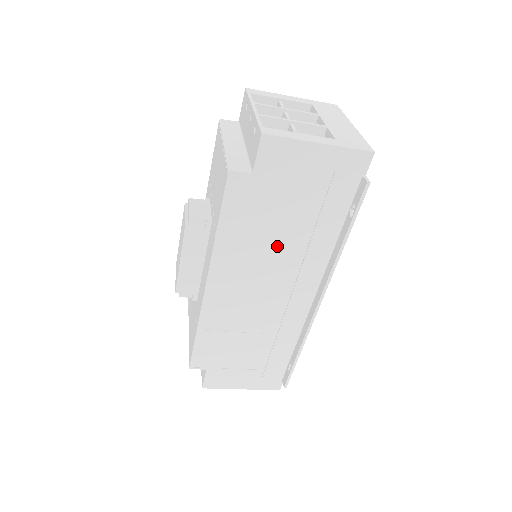
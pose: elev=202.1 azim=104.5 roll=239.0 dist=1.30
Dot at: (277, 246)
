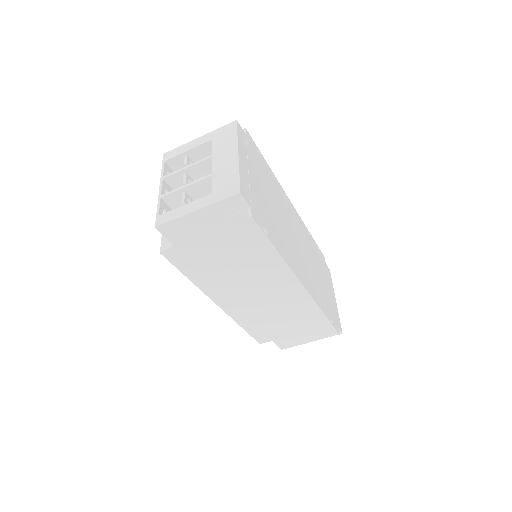
Dot at: (238, 269)
